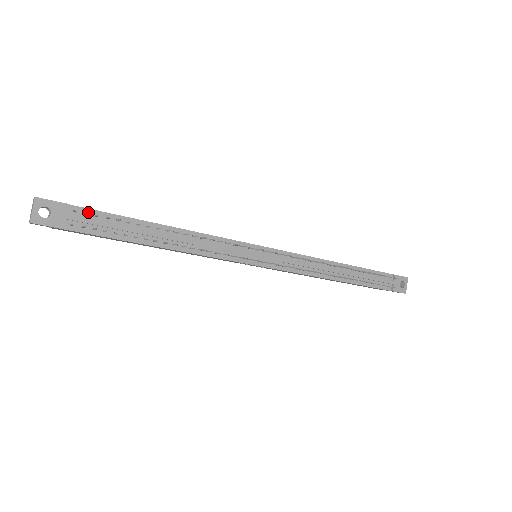
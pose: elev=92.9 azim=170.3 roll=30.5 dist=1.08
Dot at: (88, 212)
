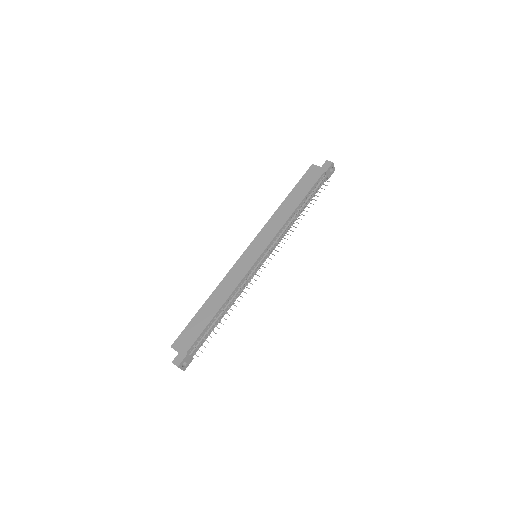
Dot at: (194, 344)
